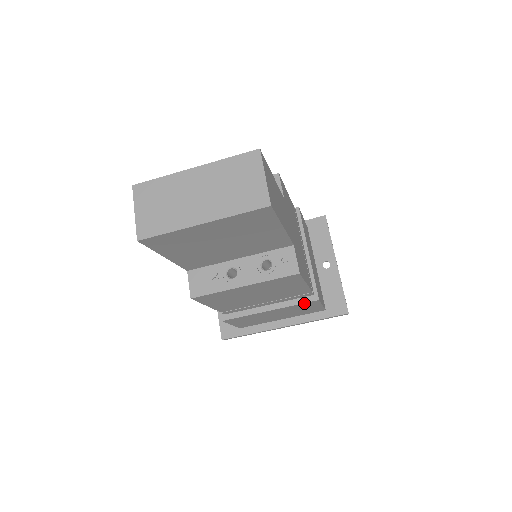
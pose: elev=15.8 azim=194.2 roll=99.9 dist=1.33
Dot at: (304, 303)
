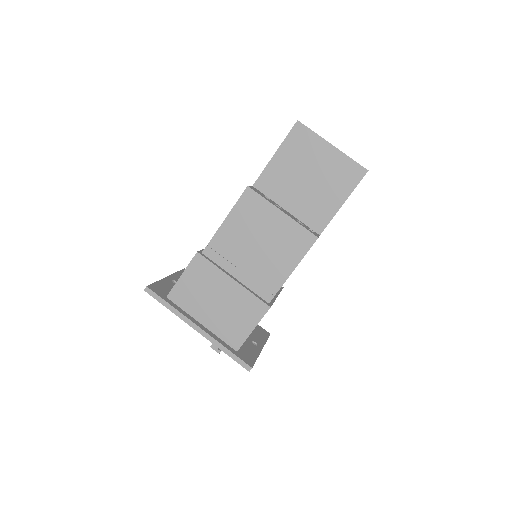
Dot at: (259, 299)
